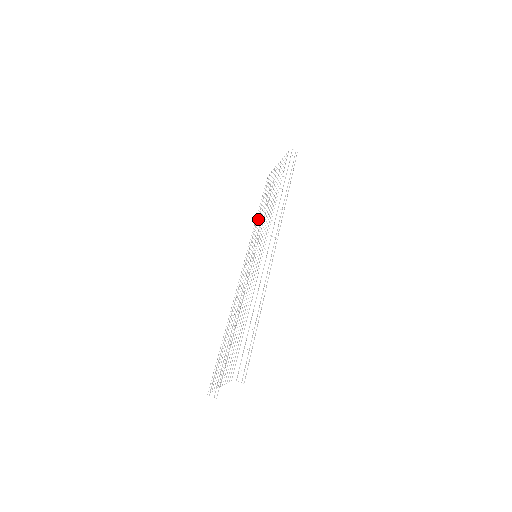
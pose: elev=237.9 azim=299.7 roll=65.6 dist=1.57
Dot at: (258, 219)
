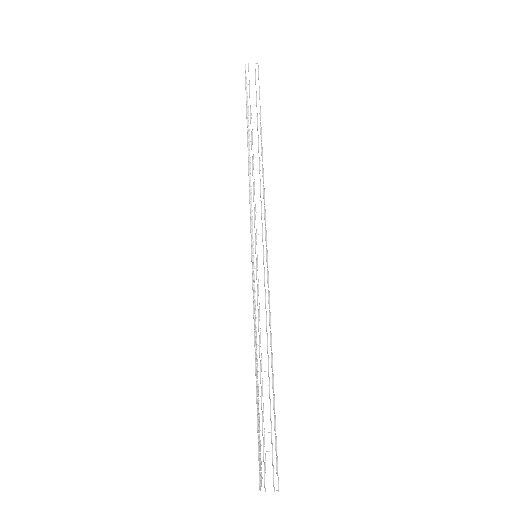
Dot at: occluded
